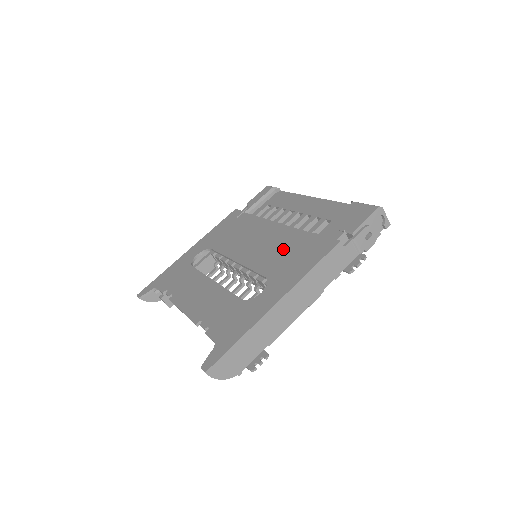
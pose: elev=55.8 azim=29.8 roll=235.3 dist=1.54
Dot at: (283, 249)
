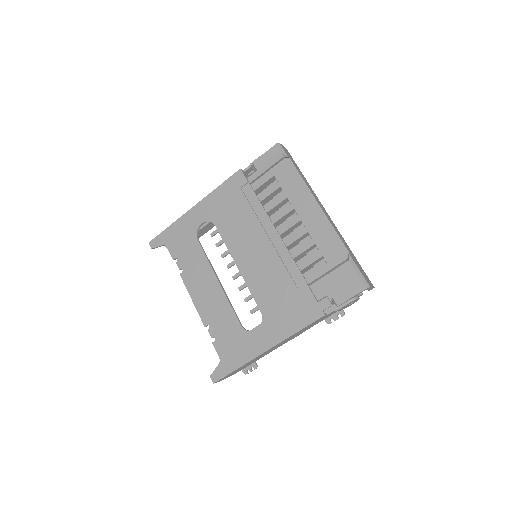
Dot at: (279, 286)
